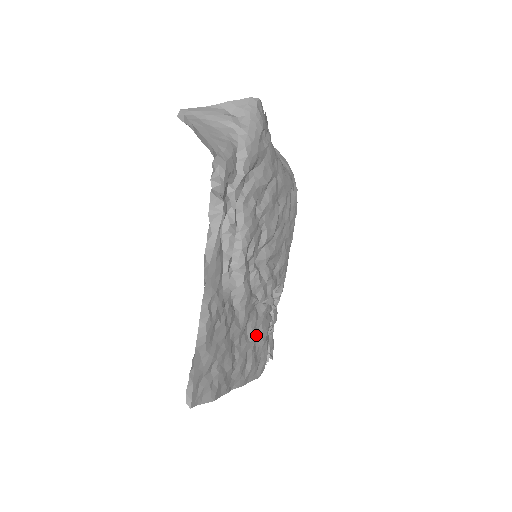
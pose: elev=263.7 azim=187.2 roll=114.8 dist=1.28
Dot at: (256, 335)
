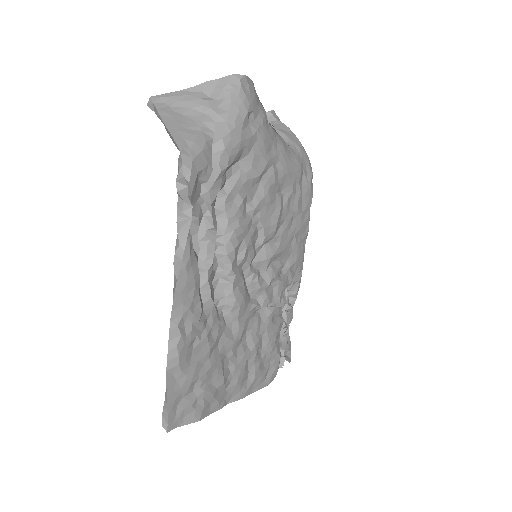
Dot at: (260, 342)
